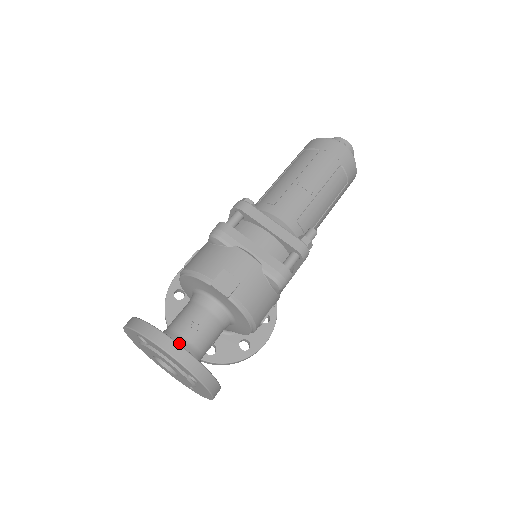
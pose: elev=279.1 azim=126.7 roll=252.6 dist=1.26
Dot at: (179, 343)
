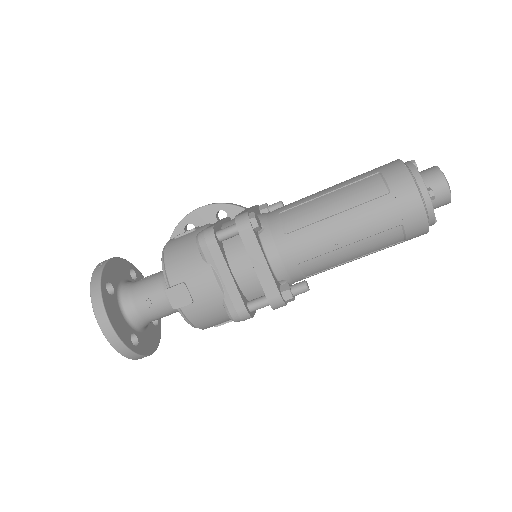
Dot at: (128, 310)
